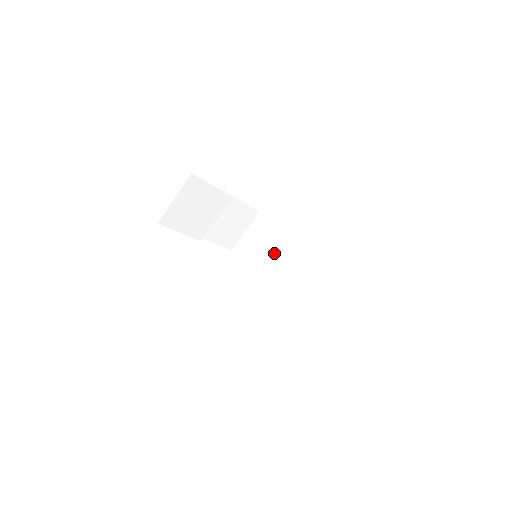
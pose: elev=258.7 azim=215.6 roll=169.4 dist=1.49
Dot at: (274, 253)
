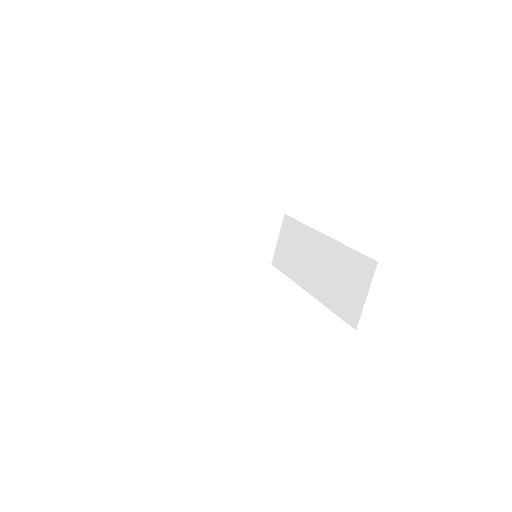
Dot at: (301, 250)
